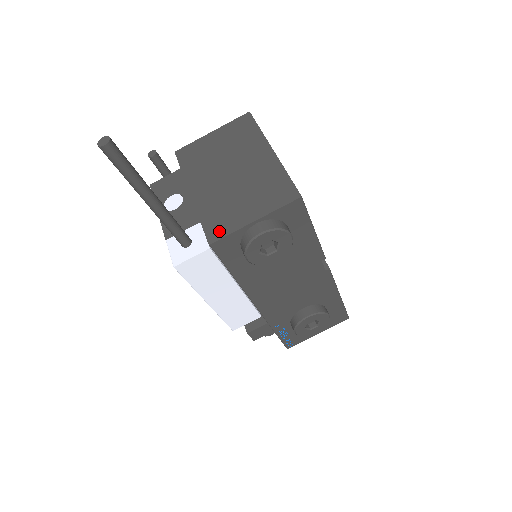
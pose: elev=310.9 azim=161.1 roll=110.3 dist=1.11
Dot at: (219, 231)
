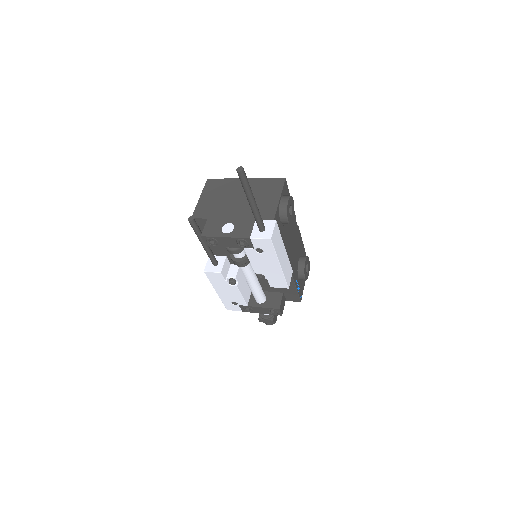
Dot at: (270, 214)
